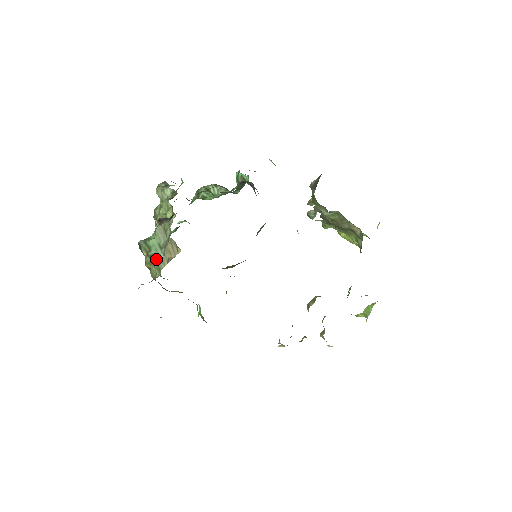
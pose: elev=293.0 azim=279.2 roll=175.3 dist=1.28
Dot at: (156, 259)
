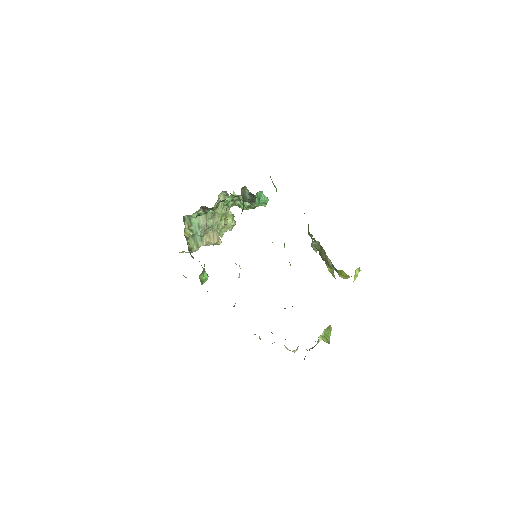
Dot at: (198, 237)
